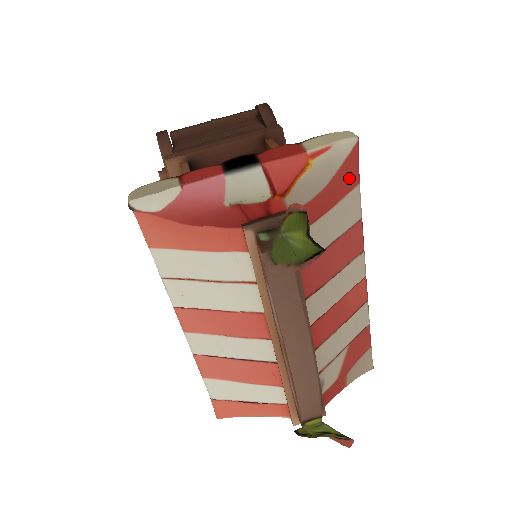
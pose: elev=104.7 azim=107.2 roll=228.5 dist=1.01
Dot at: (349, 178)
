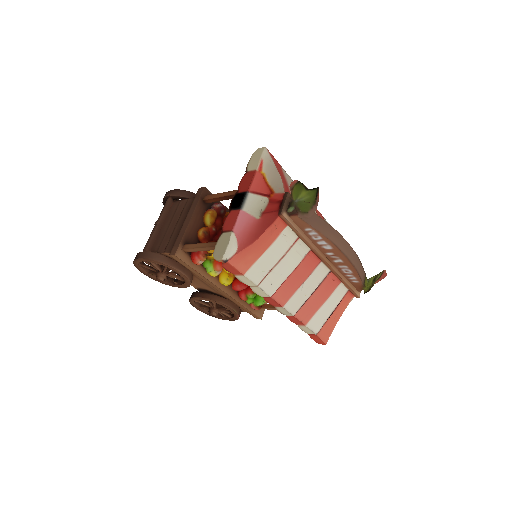
Dot at: (278, 166)
